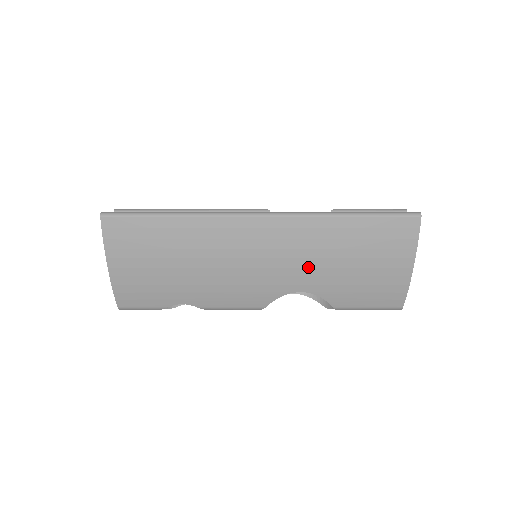
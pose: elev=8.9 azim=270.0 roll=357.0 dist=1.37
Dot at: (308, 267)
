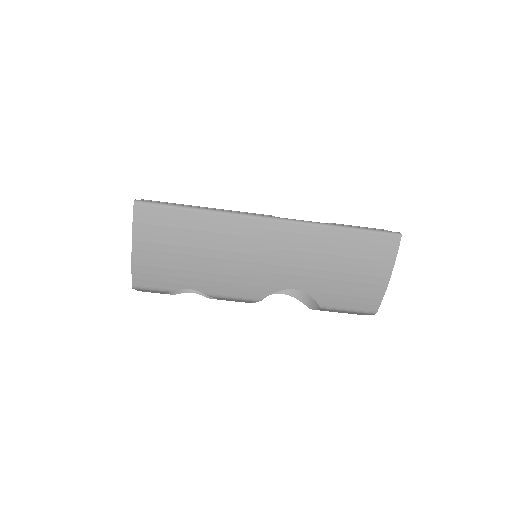
Dot at: (304, 268)
